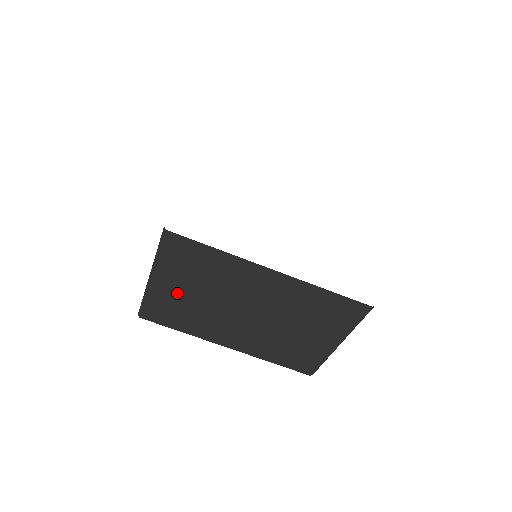
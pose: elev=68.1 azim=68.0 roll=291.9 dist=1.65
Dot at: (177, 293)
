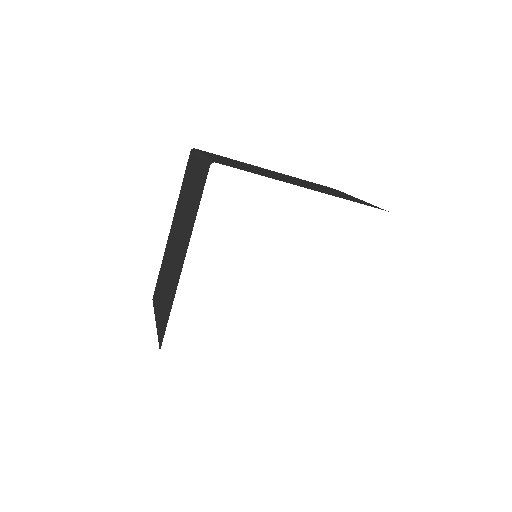
Dot at: occluded
